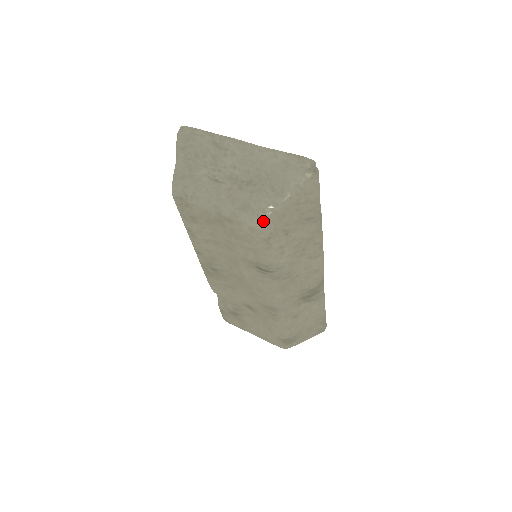
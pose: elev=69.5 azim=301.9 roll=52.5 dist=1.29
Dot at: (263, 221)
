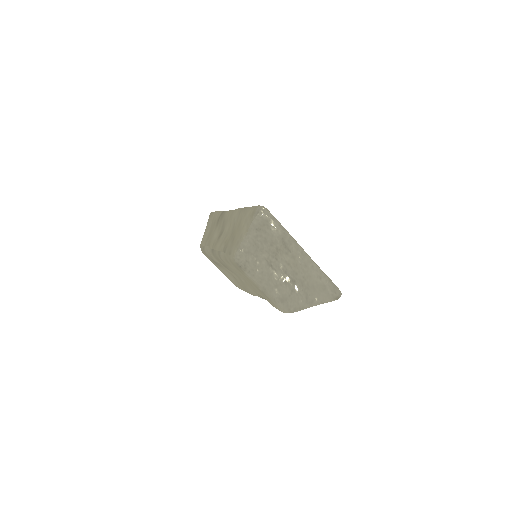
Dot at: occluded
